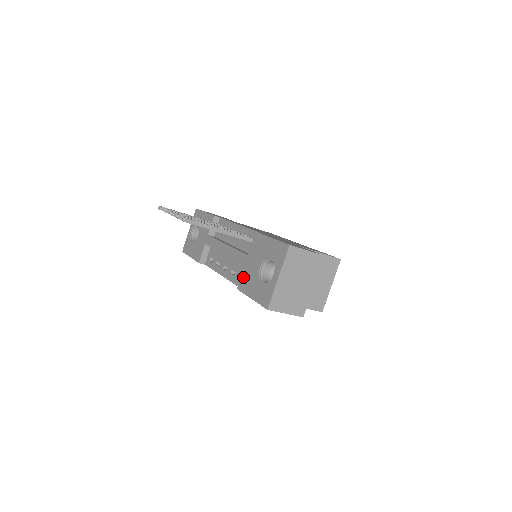
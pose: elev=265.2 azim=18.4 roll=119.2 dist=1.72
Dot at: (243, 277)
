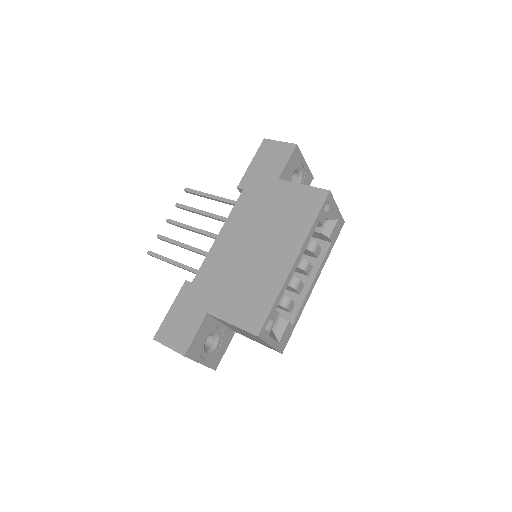
Dot at: occluded
